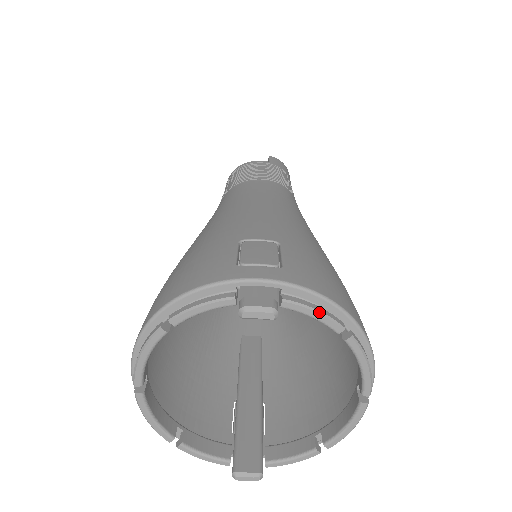
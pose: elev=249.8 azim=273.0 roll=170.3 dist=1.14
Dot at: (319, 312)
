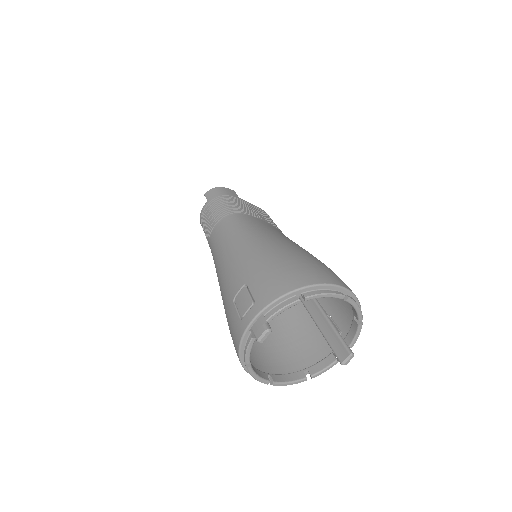
Dot at: (283, 308)
